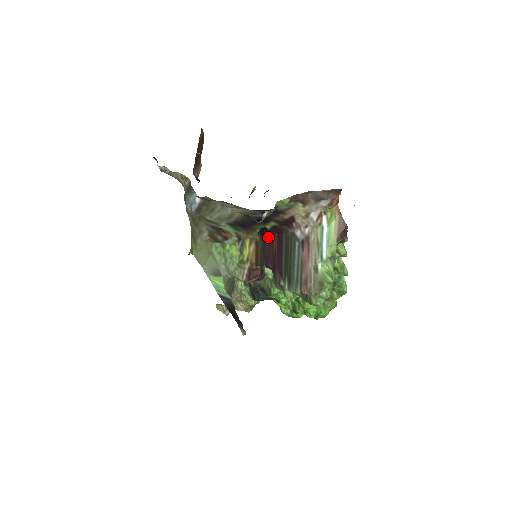
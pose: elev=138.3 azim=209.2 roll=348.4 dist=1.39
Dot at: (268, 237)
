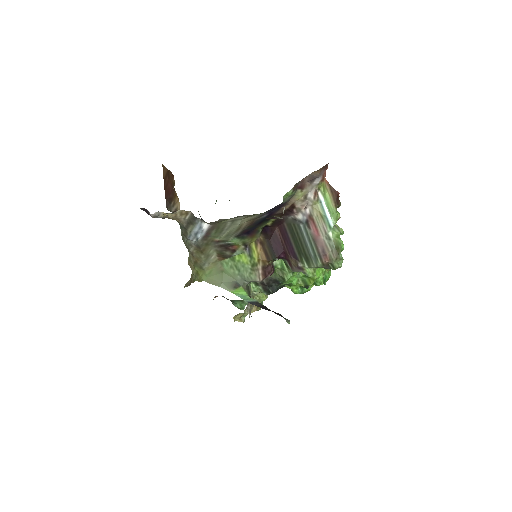
Dot at: (271, 232)
